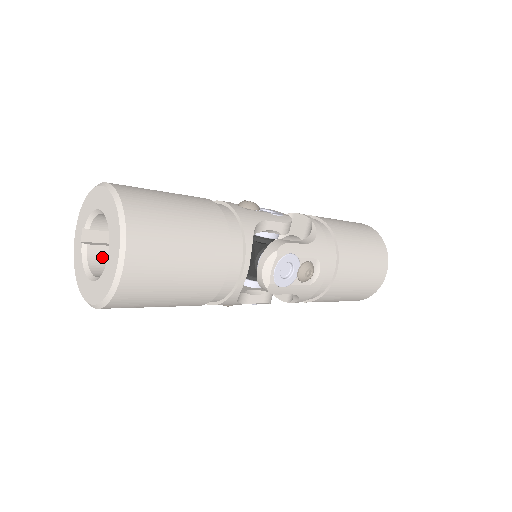
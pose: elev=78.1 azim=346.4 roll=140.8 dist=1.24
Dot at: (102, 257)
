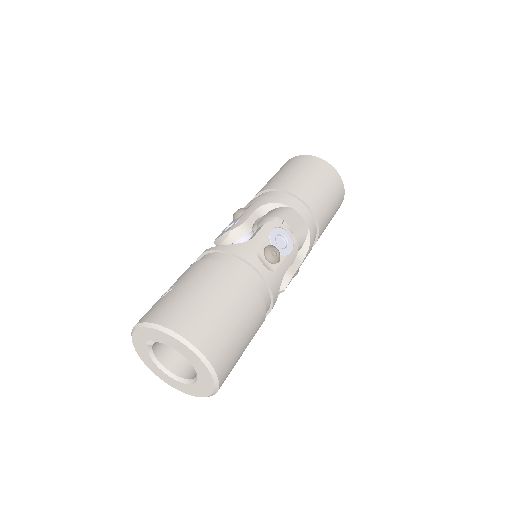
Dot at: occluded
